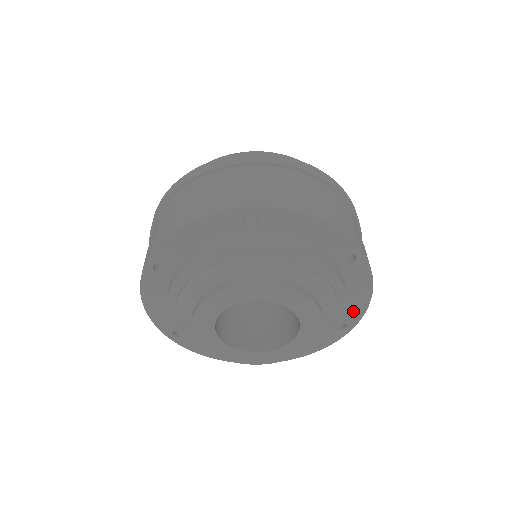
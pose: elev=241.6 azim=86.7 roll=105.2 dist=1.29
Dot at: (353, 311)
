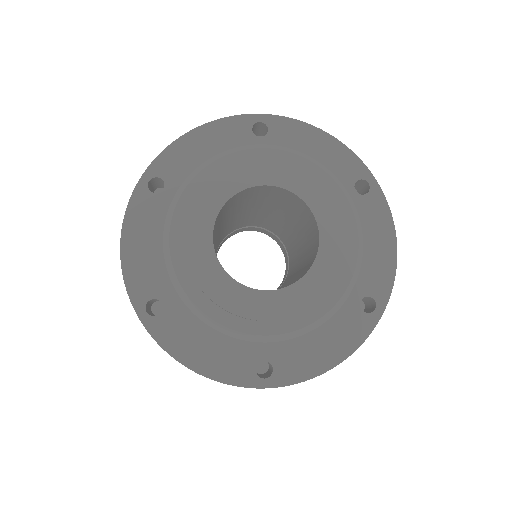
Dot at: (343, 162)
